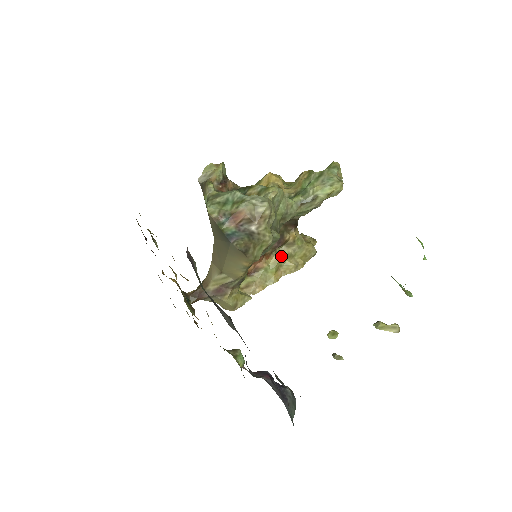
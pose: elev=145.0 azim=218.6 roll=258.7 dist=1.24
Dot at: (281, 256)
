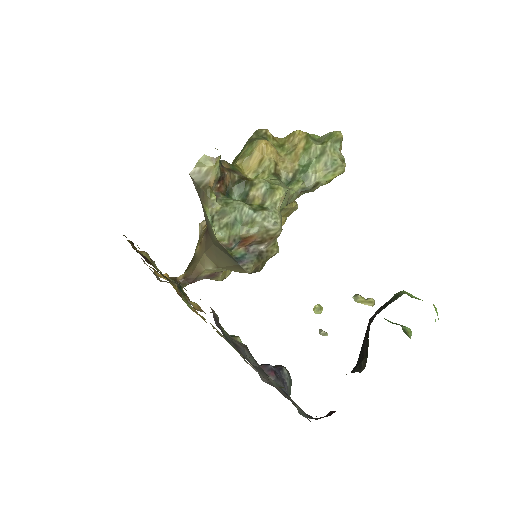
Dot at: occluded
